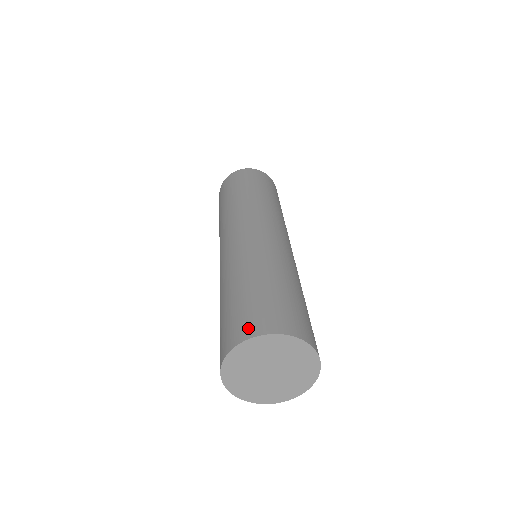
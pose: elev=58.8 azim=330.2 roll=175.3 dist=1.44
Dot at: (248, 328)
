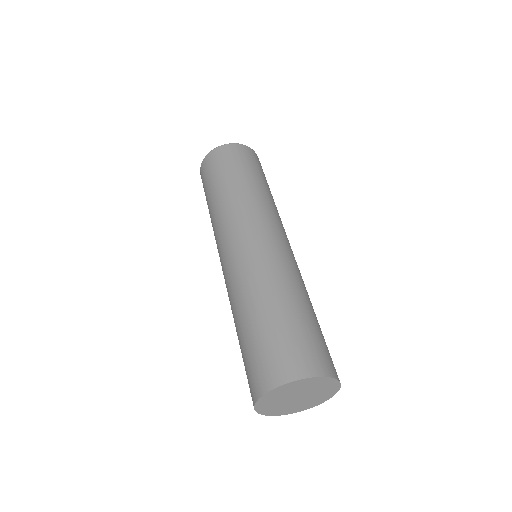
Dot at: (317, 364)
